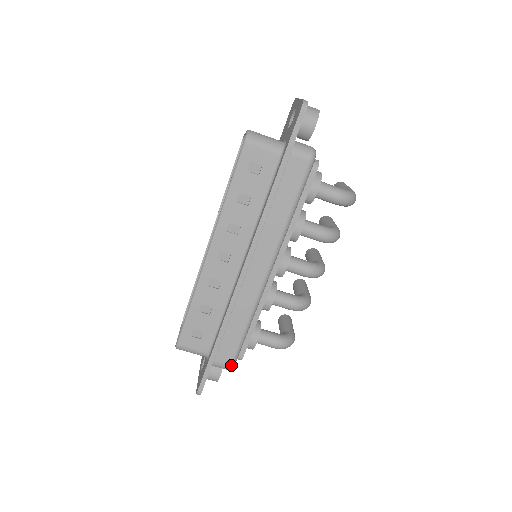
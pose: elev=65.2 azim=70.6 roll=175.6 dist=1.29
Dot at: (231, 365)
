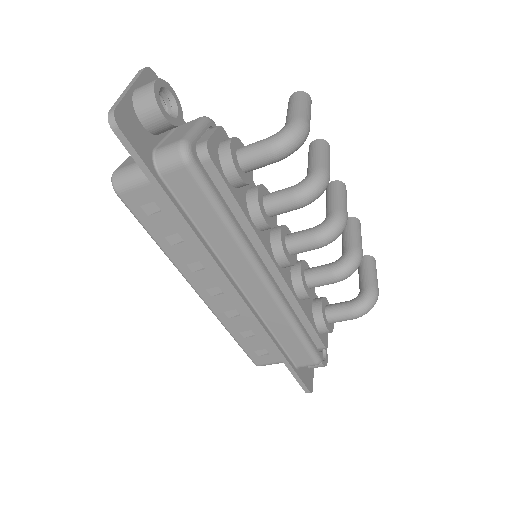
Dot at: (315, 362)
